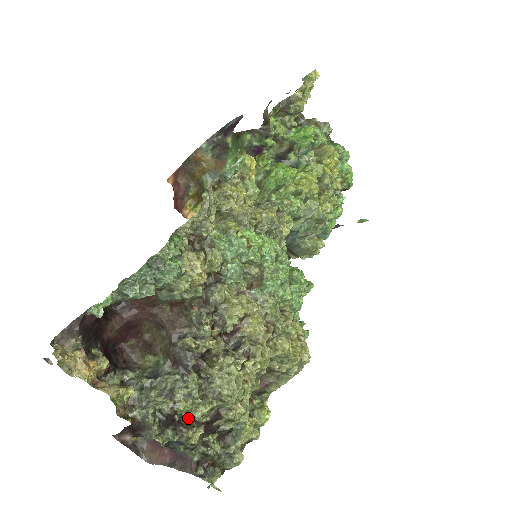
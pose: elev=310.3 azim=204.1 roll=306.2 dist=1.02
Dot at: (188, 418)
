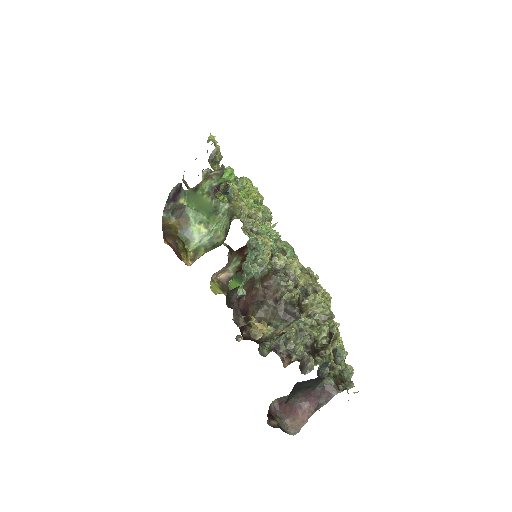
Dot at: (318, 346)
